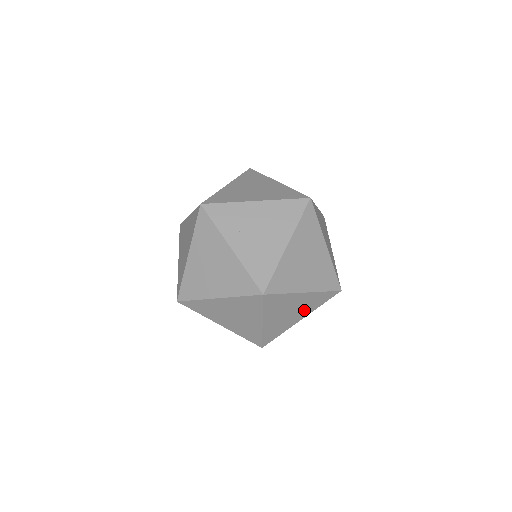
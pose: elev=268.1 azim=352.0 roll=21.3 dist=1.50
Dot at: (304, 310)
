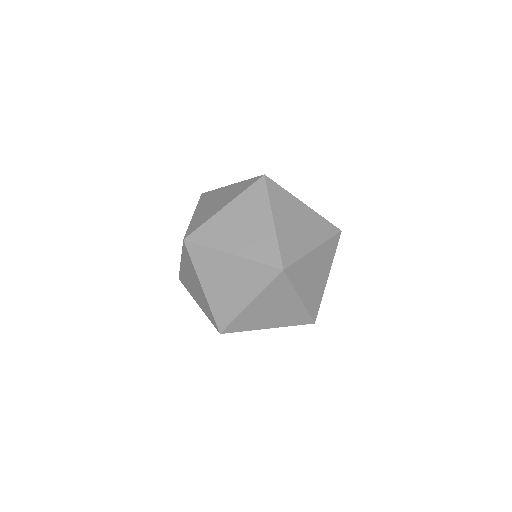
Dot at: occluded
